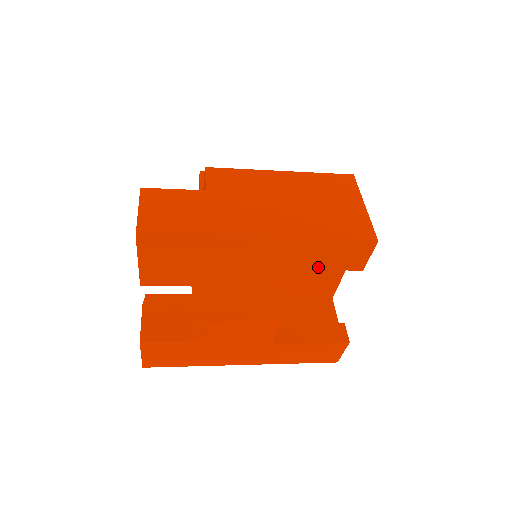
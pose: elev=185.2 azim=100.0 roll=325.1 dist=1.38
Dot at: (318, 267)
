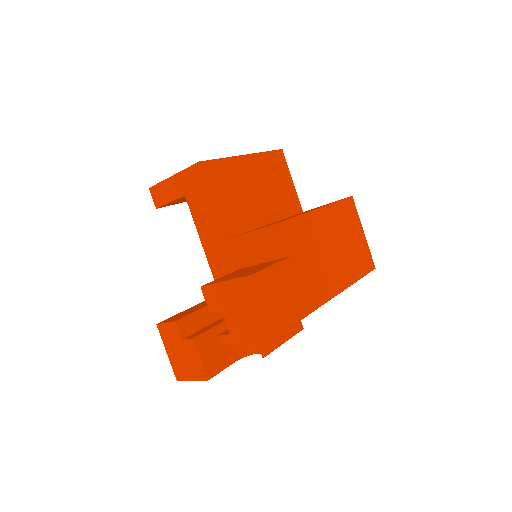
Dot at: occluded
